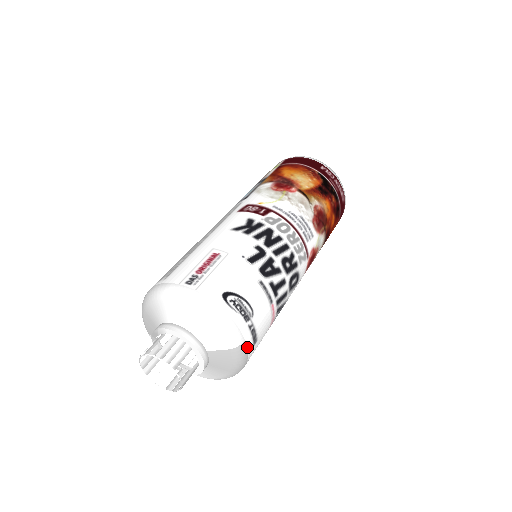
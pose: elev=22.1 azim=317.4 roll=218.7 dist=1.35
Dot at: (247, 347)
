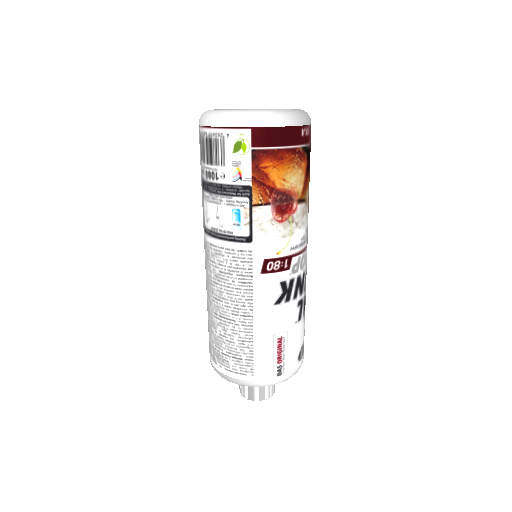
Dot at: occluded
